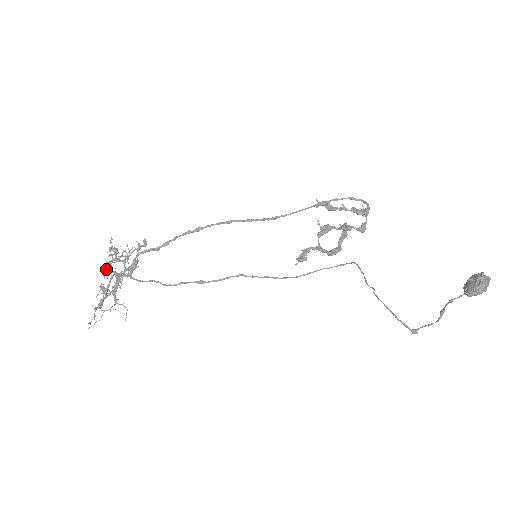
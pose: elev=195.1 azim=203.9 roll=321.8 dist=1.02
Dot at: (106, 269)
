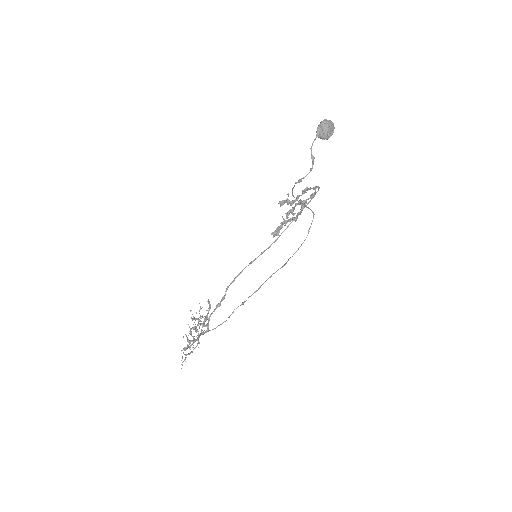
Dot at: (190, 329)
